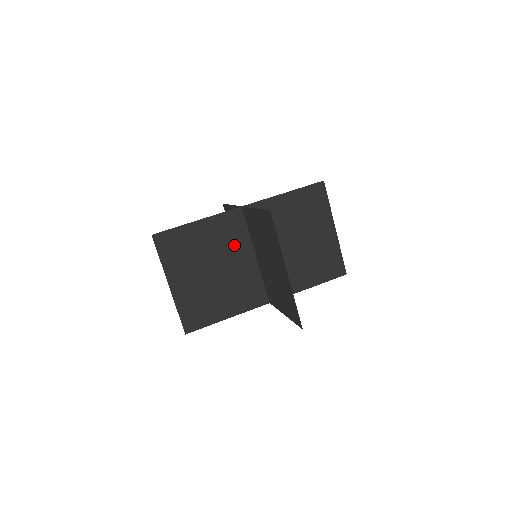
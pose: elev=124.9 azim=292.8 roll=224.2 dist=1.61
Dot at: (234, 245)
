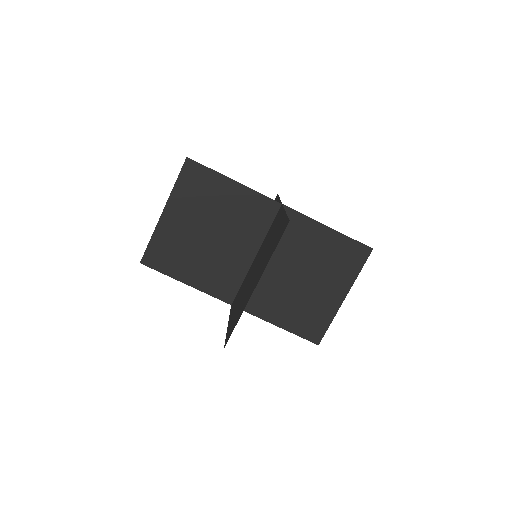
Dot at: (246, 229)
